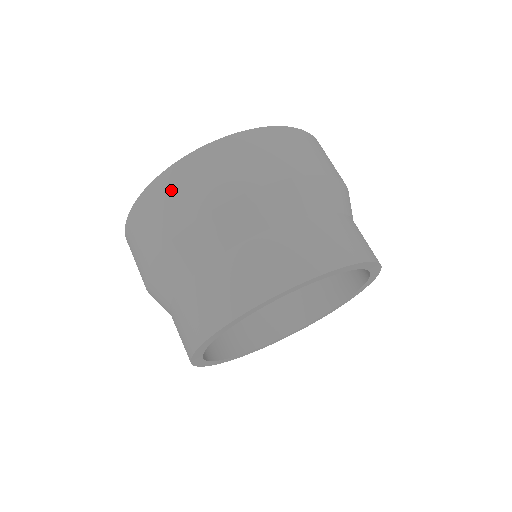
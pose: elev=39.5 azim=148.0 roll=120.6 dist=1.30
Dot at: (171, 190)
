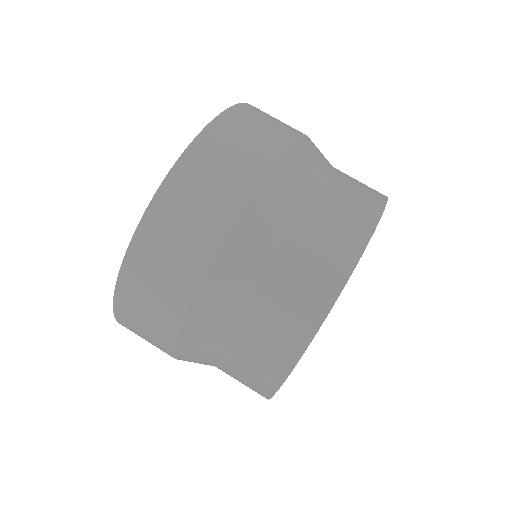
Dot at: (134, 325)
